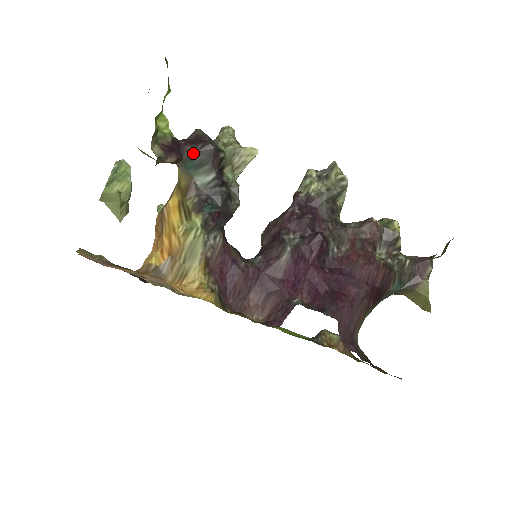
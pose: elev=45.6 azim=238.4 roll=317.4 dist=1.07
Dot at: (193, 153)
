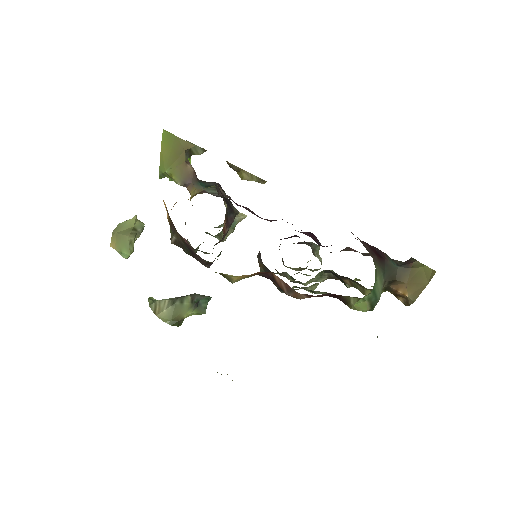
Dot at: (204, 181)
